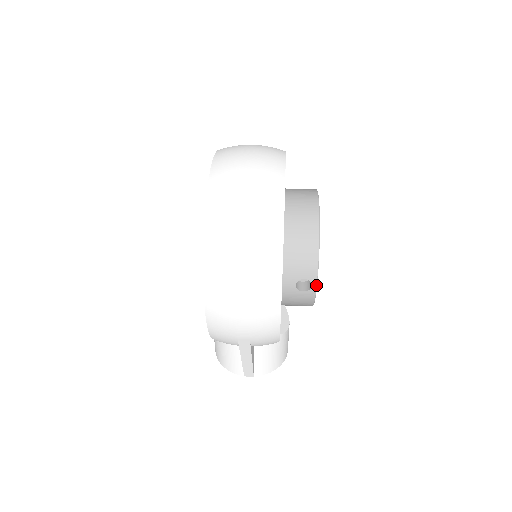
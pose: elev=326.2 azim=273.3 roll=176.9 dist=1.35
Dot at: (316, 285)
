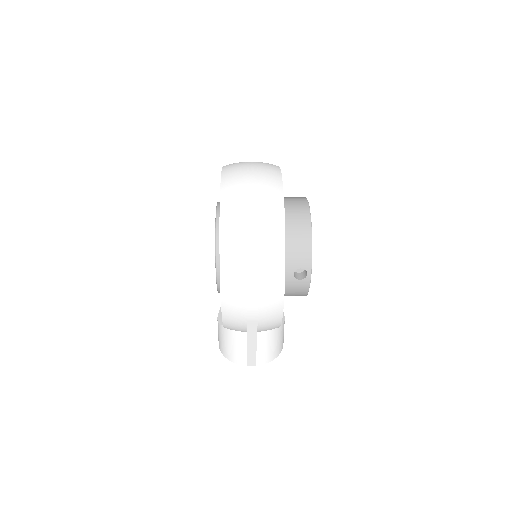
Dot at: (311, 273)
